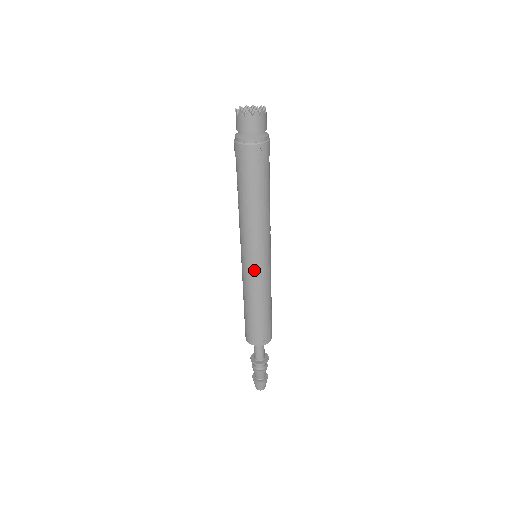
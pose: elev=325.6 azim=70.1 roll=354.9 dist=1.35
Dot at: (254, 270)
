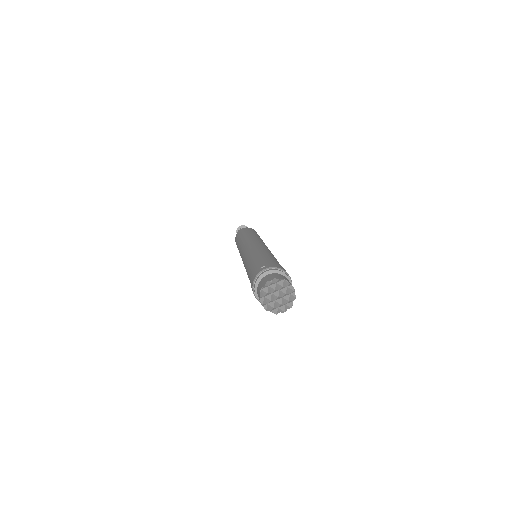
Dot at: occluded
